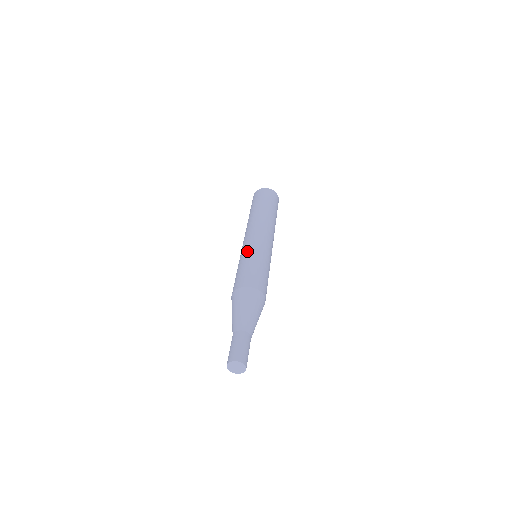
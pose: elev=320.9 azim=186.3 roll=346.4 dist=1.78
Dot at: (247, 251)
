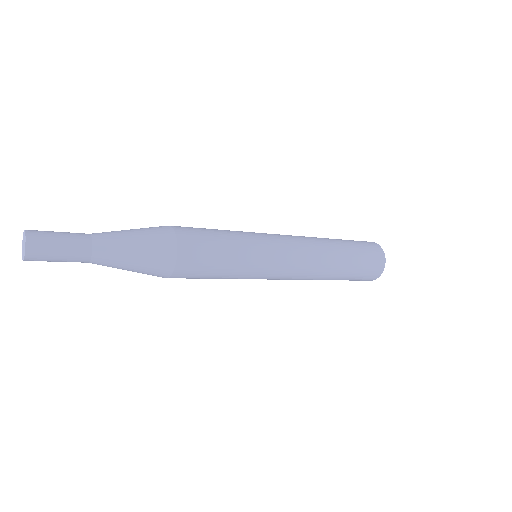
Dot at: occluded
